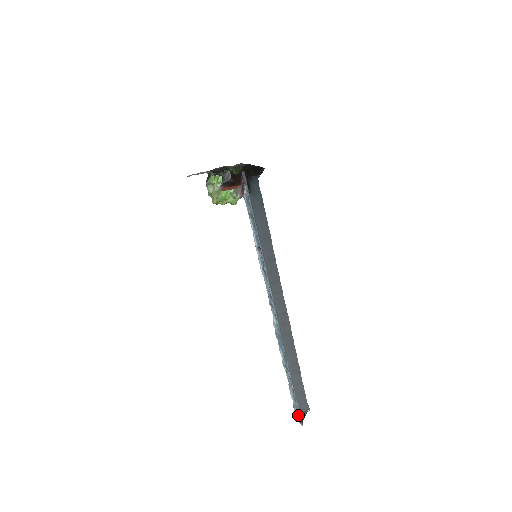
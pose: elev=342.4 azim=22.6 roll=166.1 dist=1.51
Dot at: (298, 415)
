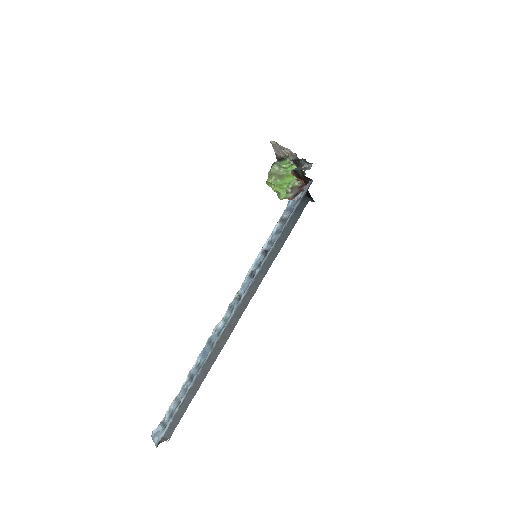
Dot at: (161, 433)
